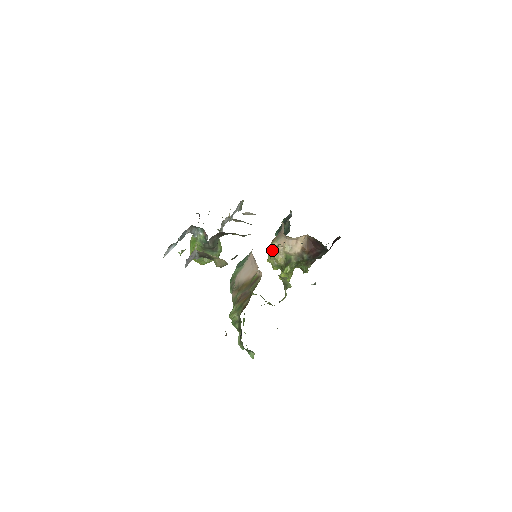
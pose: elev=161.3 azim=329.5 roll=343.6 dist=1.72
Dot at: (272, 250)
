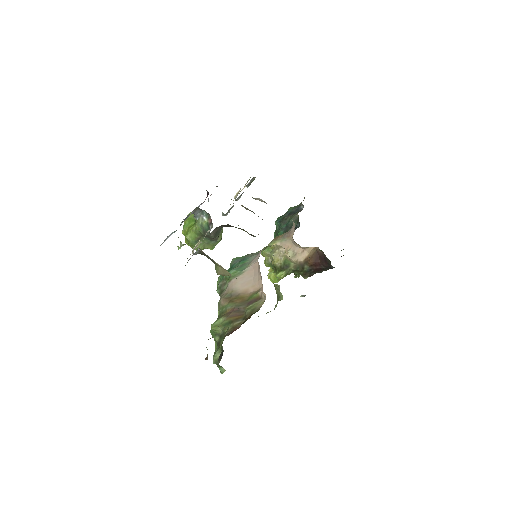
Dot at: (271, 247)
